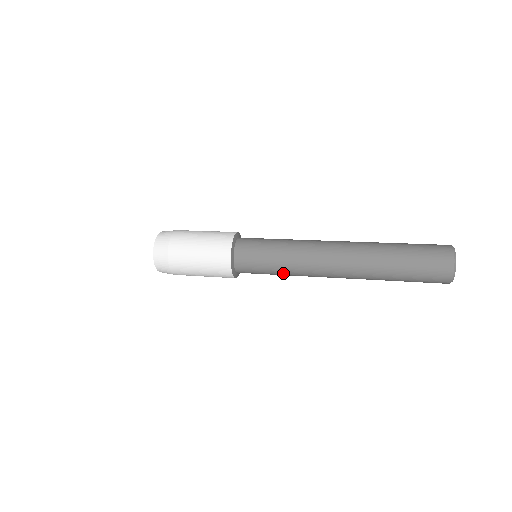
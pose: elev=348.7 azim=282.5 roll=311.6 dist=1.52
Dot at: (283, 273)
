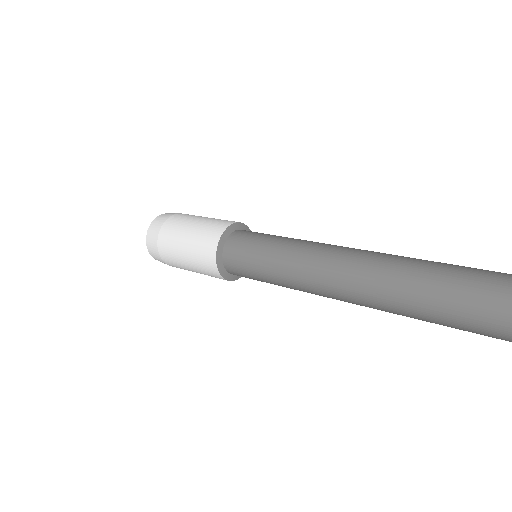
Dot at: (280, 284)
